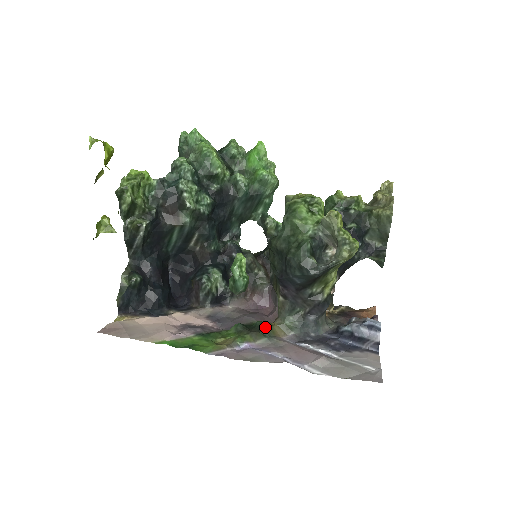
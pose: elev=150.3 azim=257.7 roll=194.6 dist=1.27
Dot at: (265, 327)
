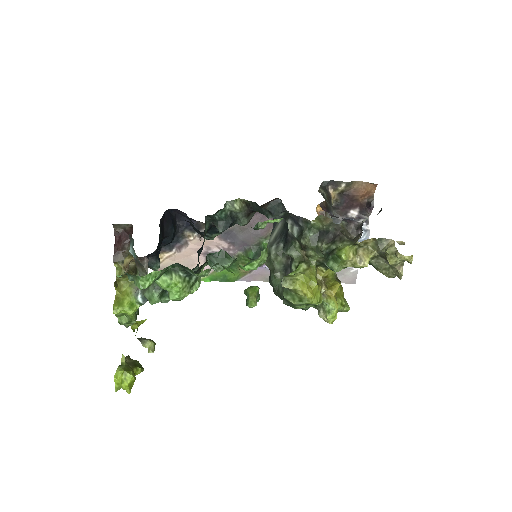
Dot at: occluded
